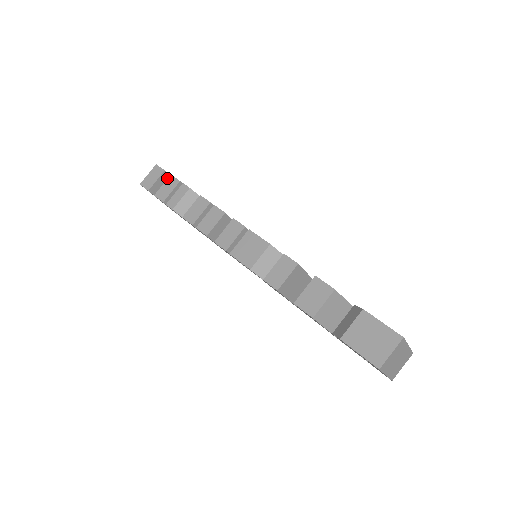
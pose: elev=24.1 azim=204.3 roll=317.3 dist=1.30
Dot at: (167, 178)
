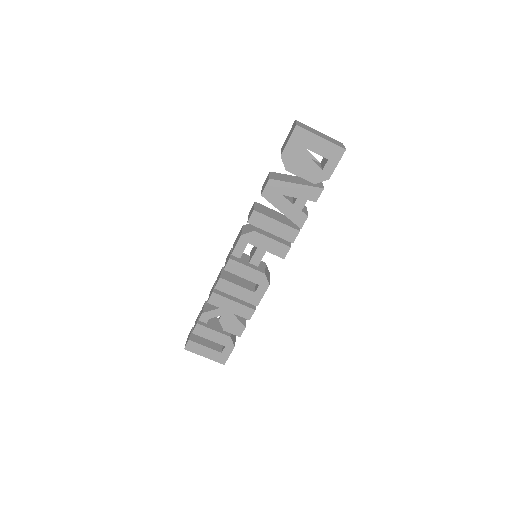
Dot at: occluded
